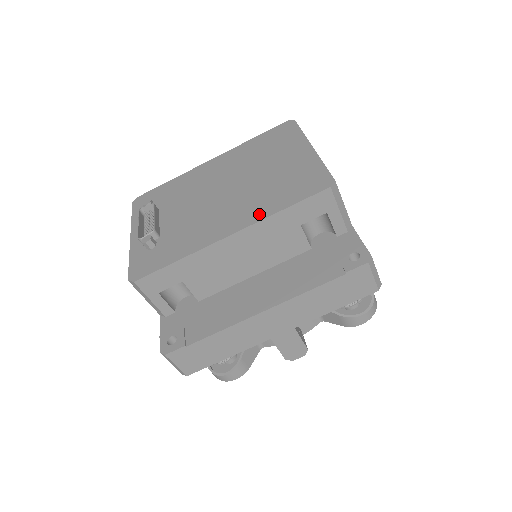
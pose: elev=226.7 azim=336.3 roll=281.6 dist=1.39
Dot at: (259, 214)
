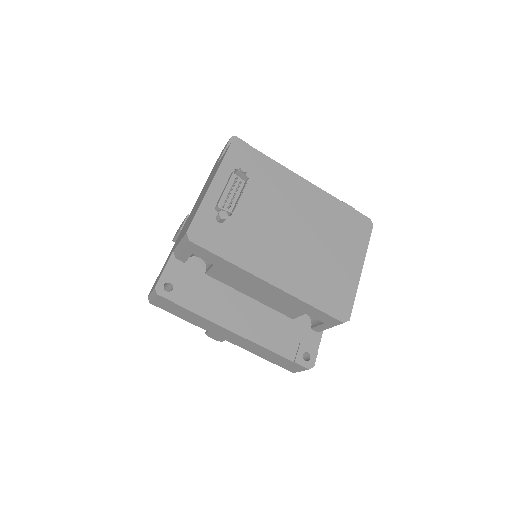
Dot at: (297, 289)
